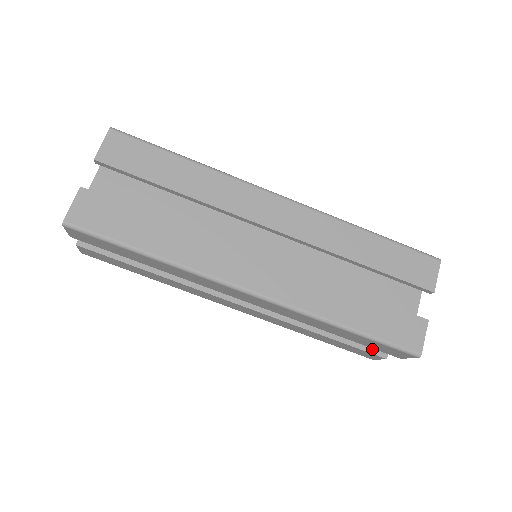
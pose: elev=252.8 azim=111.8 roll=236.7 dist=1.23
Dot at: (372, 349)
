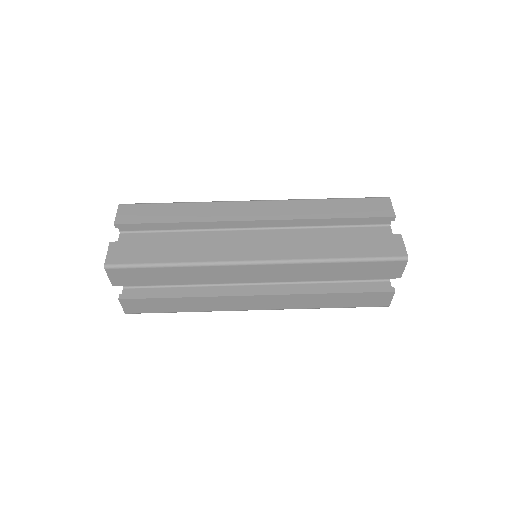
Dot at: (379, 289)
